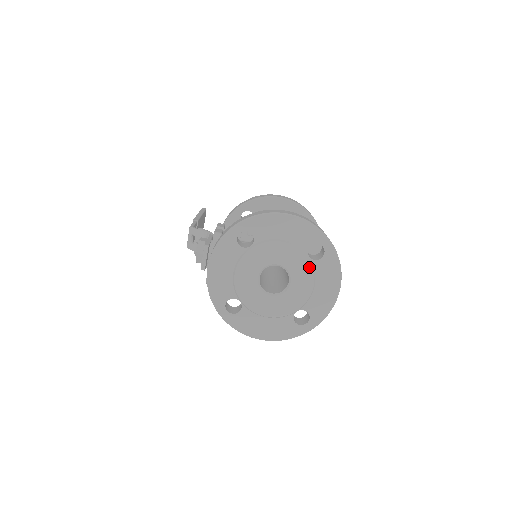
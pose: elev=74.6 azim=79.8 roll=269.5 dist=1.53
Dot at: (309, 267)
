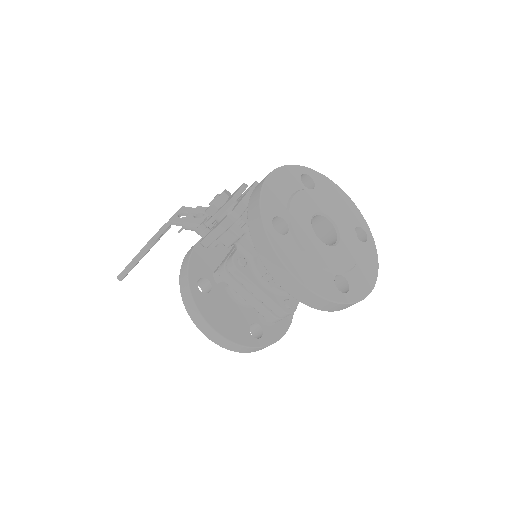
Dot at: (356, 240)
